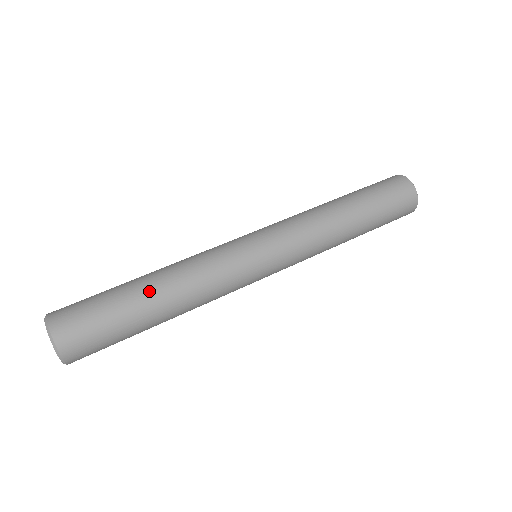
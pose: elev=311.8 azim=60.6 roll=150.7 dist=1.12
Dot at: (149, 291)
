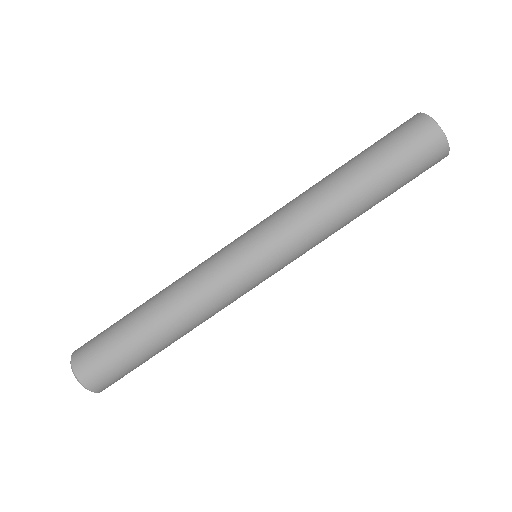
Dot at: (165, 341)
